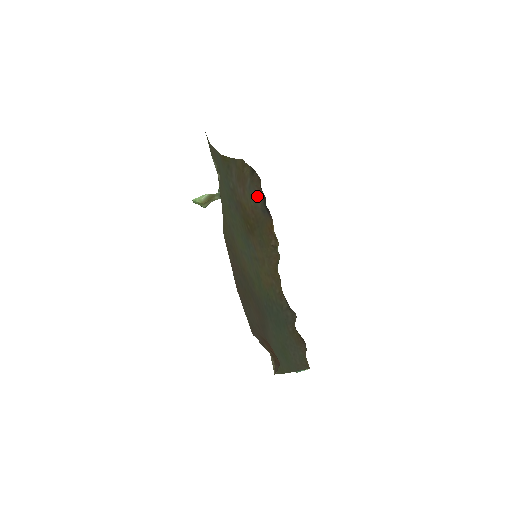
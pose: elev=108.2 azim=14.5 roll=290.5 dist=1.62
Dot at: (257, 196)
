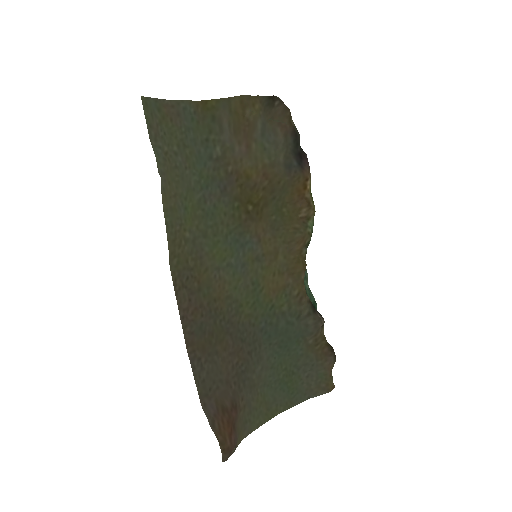
Dot at: (279, 142)
